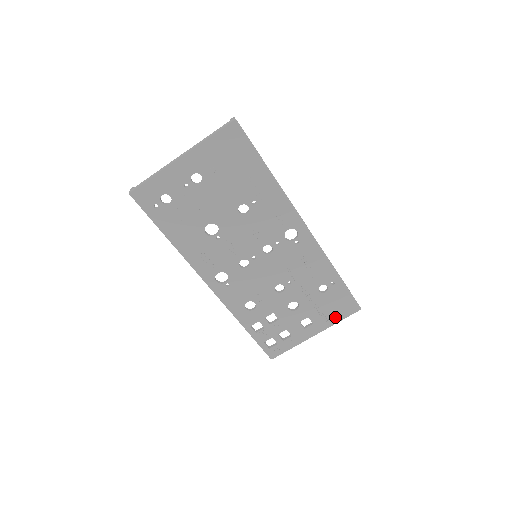
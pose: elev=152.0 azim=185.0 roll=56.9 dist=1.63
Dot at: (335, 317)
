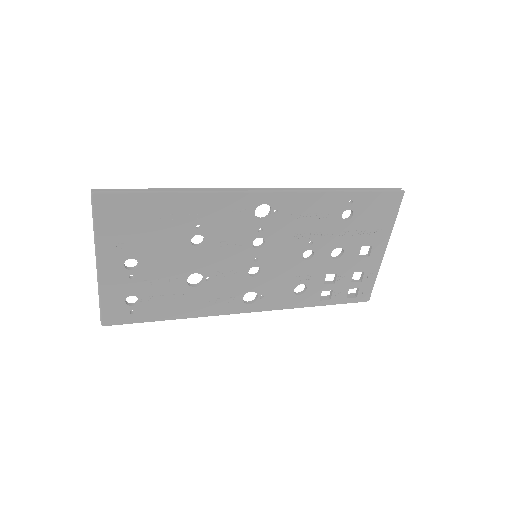
Dot at: (387, 221)
